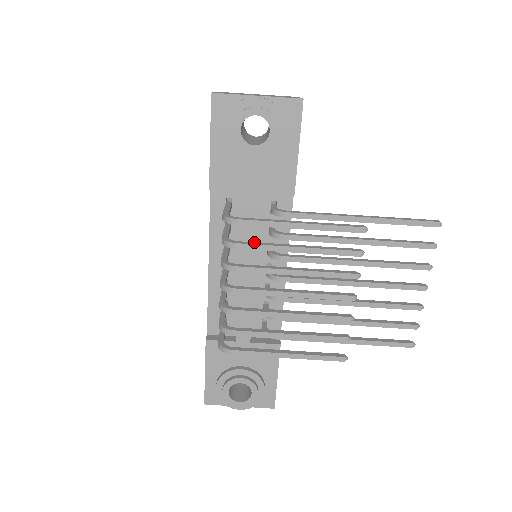
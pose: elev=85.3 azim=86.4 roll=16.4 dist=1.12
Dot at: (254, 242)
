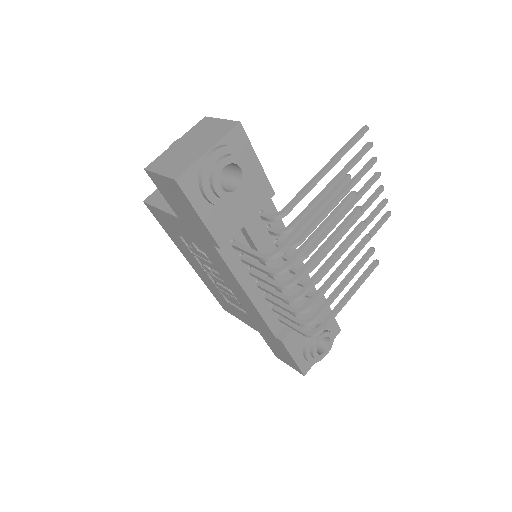
Dot at: (294, 254)
